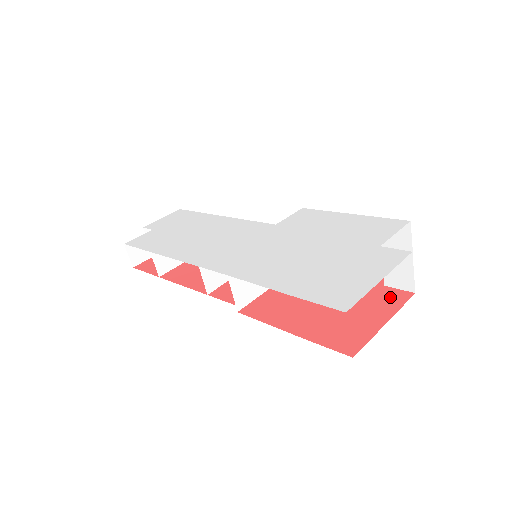
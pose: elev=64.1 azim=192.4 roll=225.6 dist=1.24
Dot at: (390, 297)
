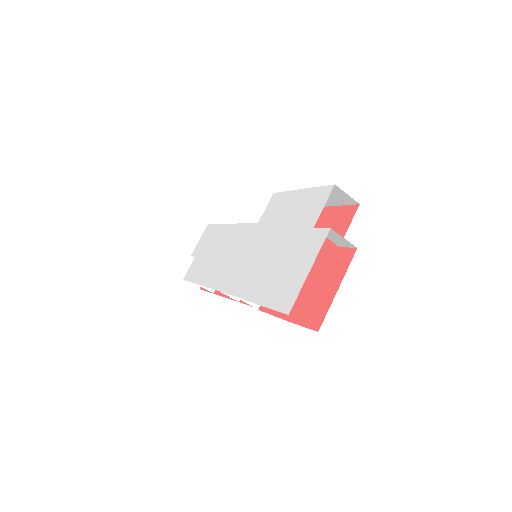
Dot at: (342, 259)
